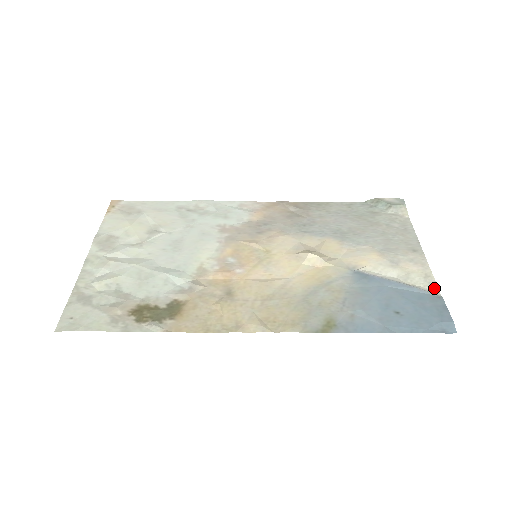
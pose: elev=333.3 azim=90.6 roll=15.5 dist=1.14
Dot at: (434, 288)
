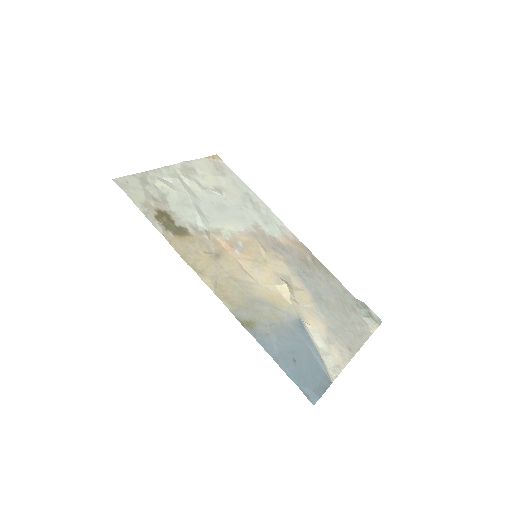
Dot at: (334, 375)
